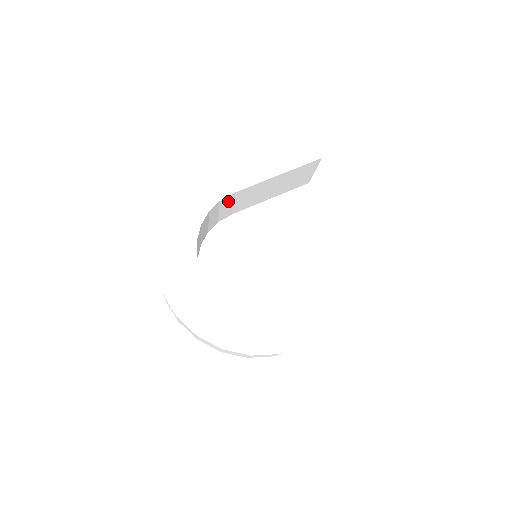
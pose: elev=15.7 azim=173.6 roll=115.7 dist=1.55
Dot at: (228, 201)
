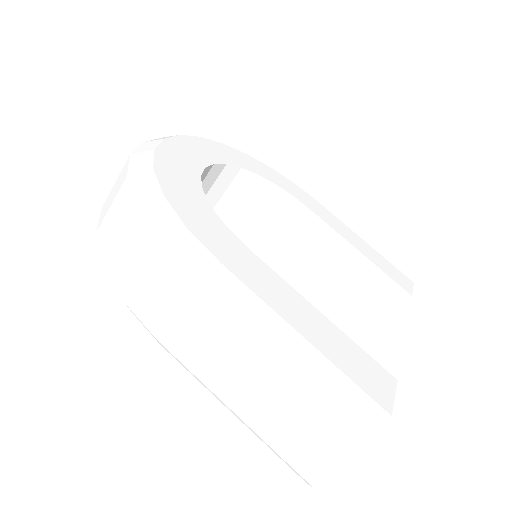
Dot at: (292, 217)
